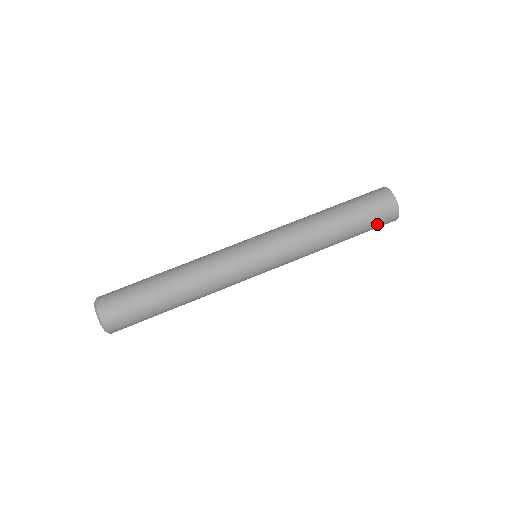
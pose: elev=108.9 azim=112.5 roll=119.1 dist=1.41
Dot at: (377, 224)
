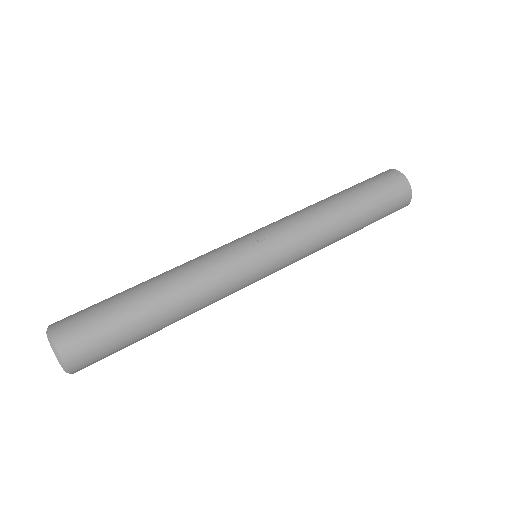
Dot at: occluded
